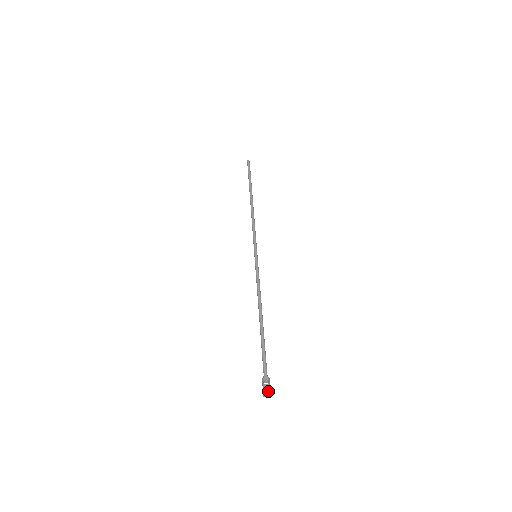
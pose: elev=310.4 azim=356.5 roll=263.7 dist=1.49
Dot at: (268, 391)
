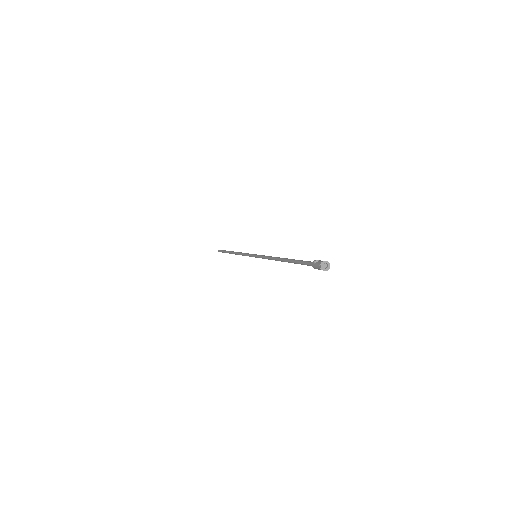
Dot at: (323, 261)
